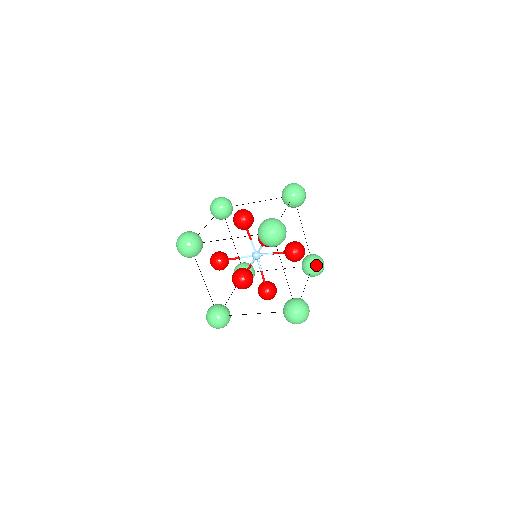
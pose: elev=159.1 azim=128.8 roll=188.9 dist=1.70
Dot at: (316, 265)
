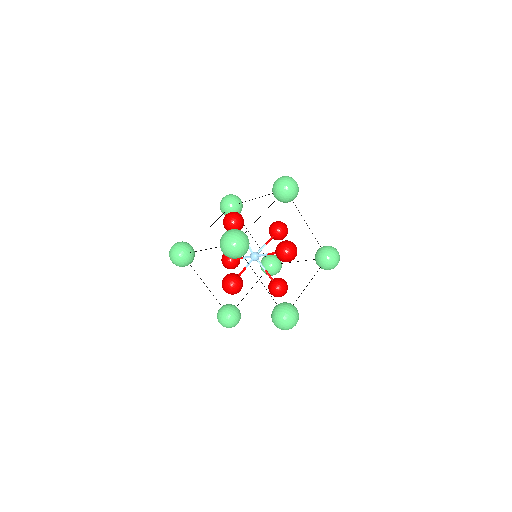
Dot at: occluded
